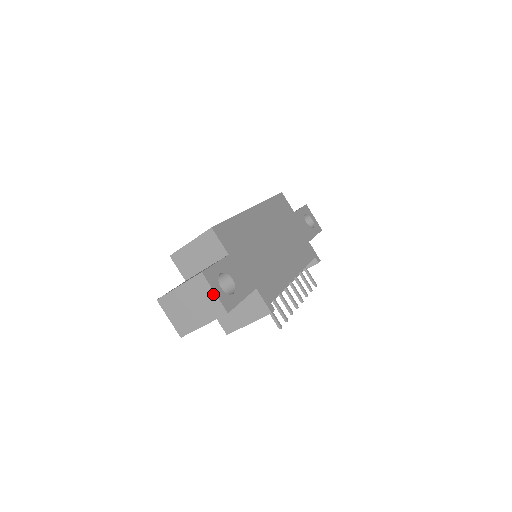
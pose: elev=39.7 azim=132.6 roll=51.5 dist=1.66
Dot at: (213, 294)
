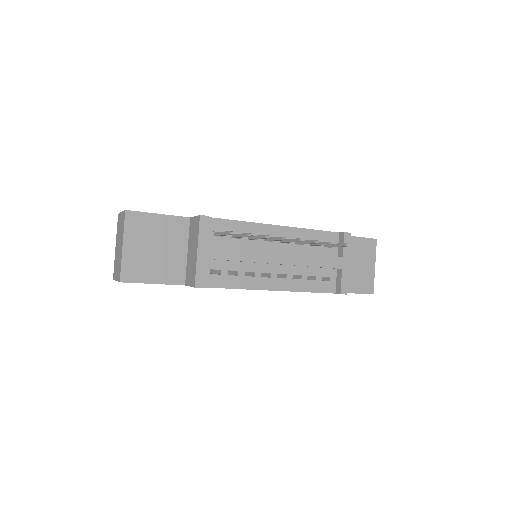
Dot at: (121, 214)
